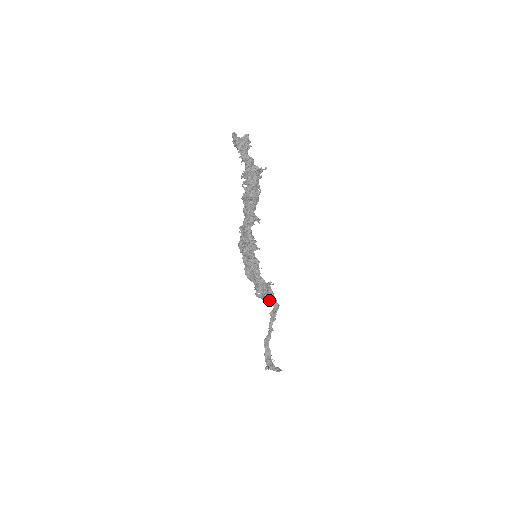
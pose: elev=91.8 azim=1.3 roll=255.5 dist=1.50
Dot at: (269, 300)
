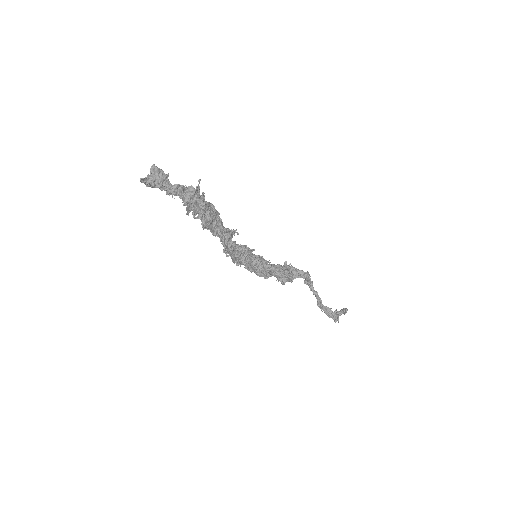
Dot at: (297, 277)
